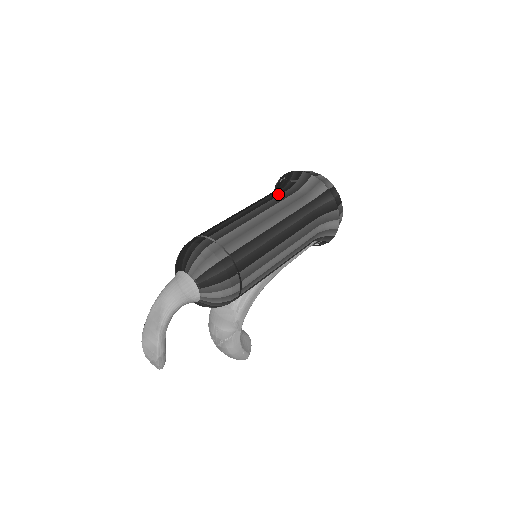
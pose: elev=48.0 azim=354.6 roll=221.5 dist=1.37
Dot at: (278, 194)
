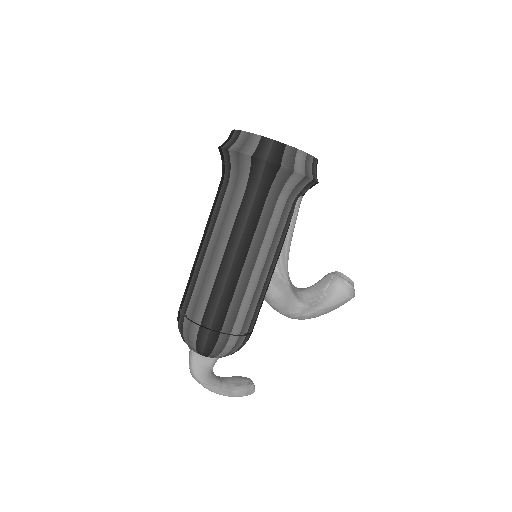
Dot at: (216, 199)
